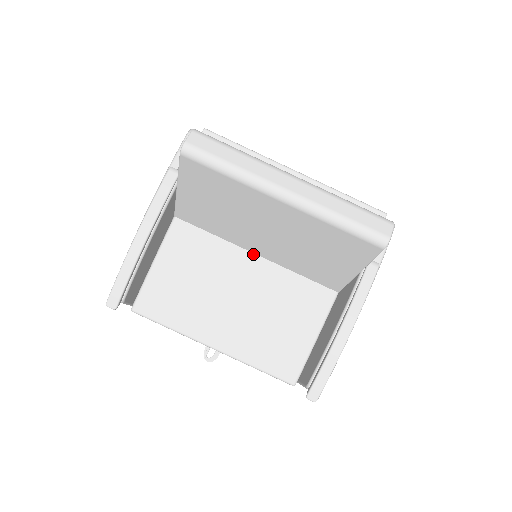
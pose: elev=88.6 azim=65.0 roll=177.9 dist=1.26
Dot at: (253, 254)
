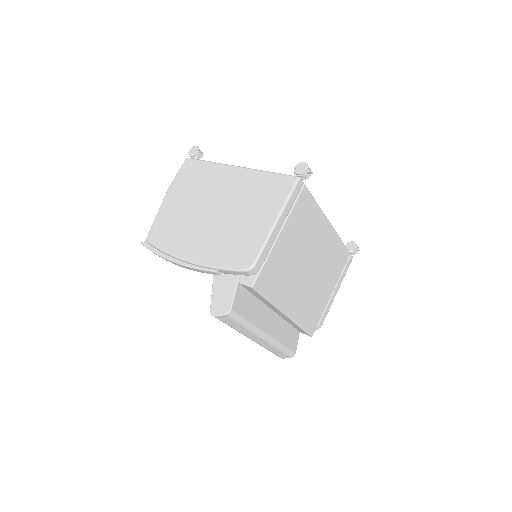
Dot at: occluded
